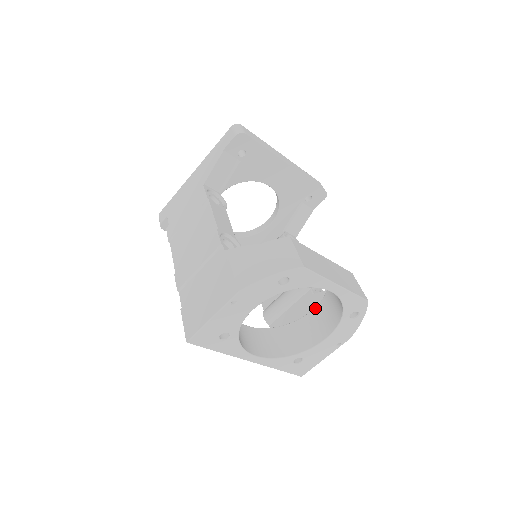
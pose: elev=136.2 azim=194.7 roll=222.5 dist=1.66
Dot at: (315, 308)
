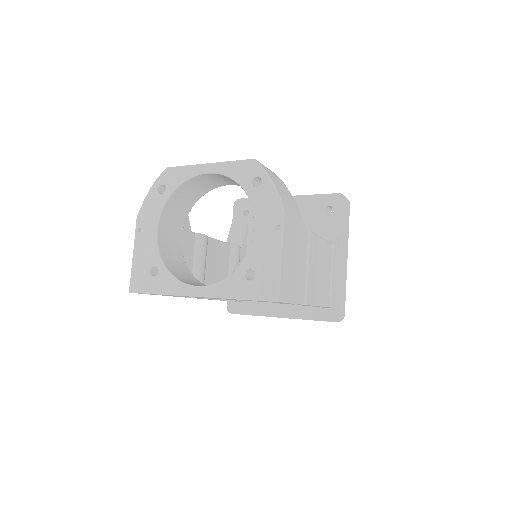
Dot at: occluded
